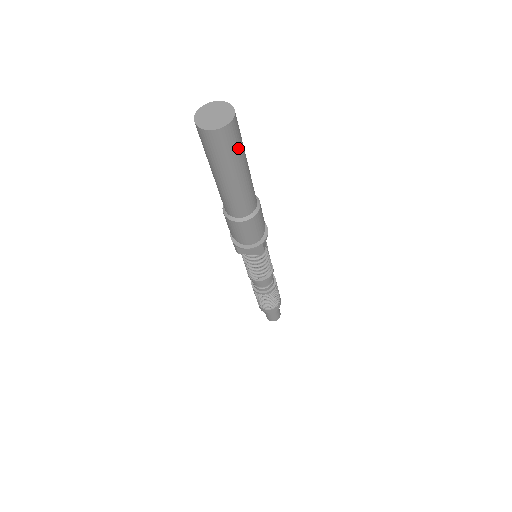
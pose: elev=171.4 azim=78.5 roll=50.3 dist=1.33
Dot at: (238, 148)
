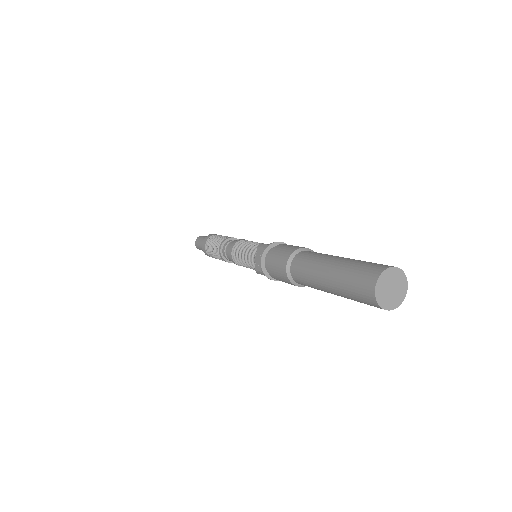
Dot at: occluded
